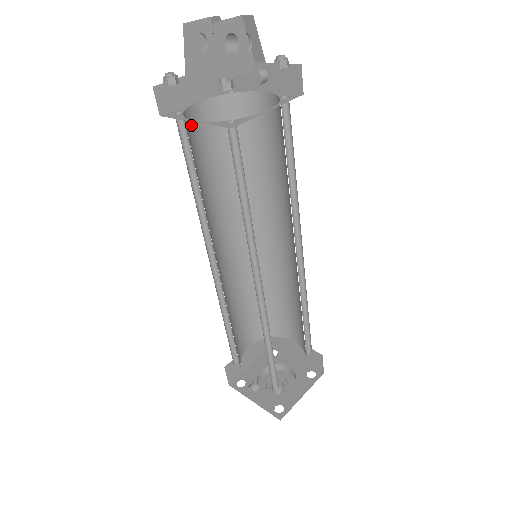
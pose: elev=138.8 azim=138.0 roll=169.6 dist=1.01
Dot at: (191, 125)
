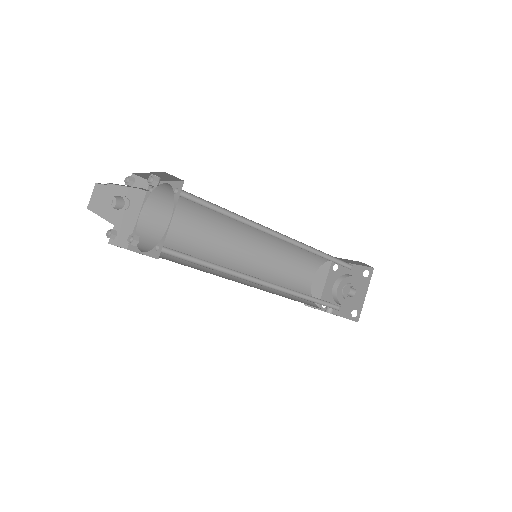
Dot at: (147, 234)
